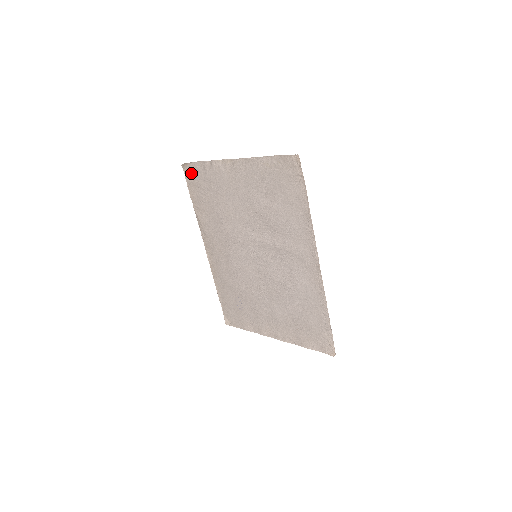
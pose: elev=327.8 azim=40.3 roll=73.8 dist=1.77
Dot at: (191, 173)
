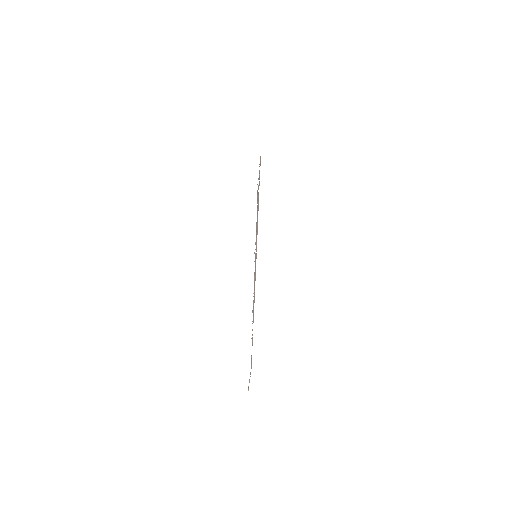
Dot at: occluded
